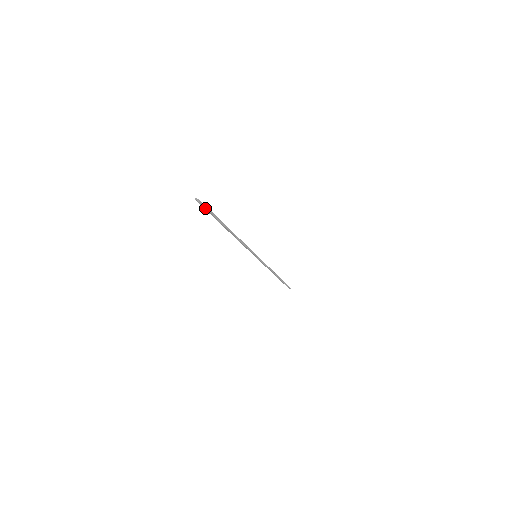
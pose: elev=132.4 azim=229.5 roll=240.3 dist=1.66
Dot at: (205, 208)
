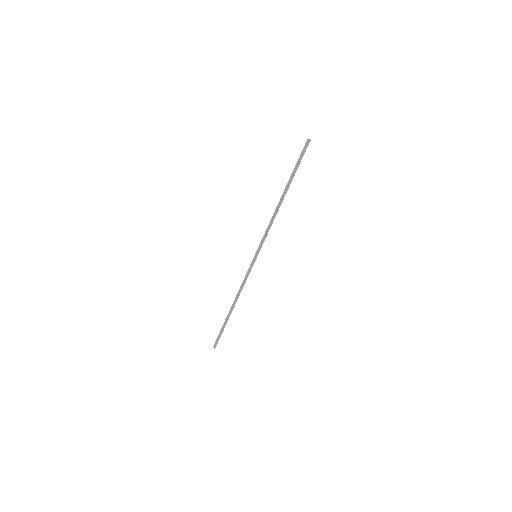
Dot at: (304, 152)
